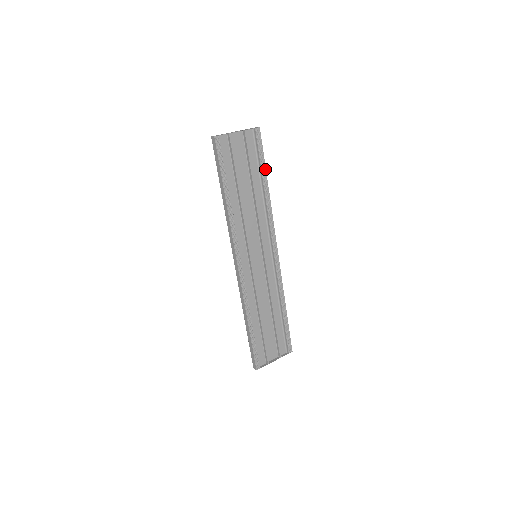
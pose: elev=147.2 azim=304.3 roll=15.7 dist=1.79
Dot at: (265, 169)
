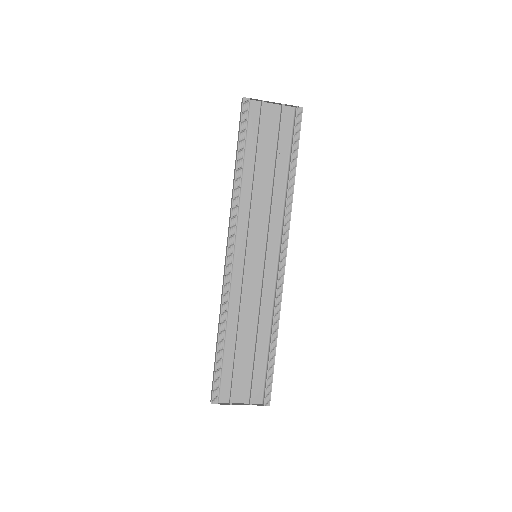
Dot at: (297, 156)
